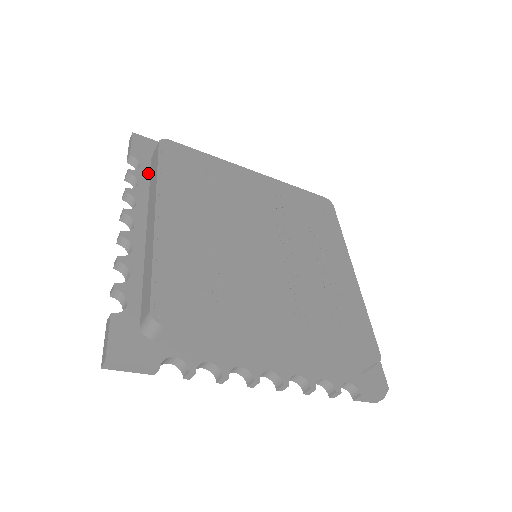
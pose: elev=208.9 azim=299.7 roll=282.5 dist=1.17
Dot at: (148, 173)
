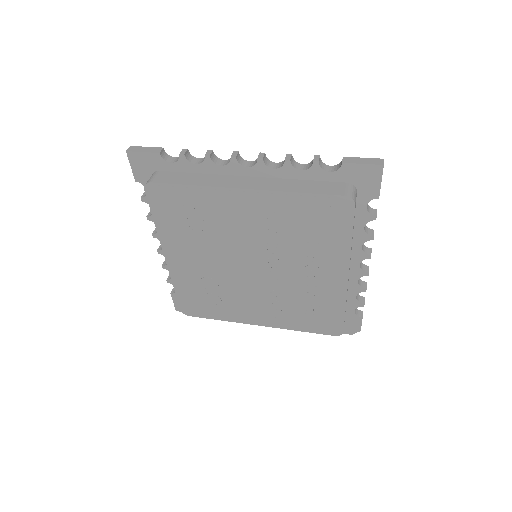
Dot at: occluded
